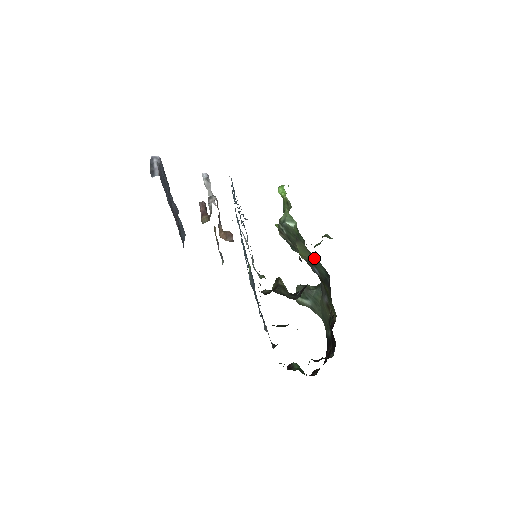
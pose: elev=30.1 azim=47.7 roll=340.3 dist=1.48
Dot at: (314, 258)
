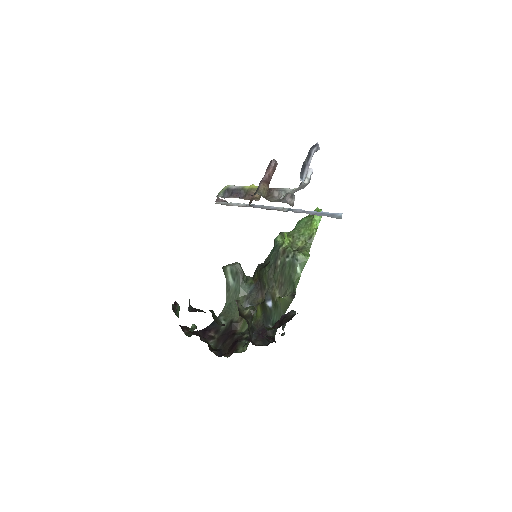
Dot at: (283, 312)
